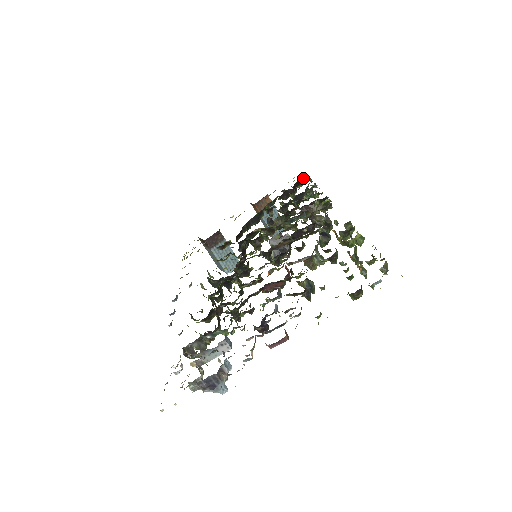
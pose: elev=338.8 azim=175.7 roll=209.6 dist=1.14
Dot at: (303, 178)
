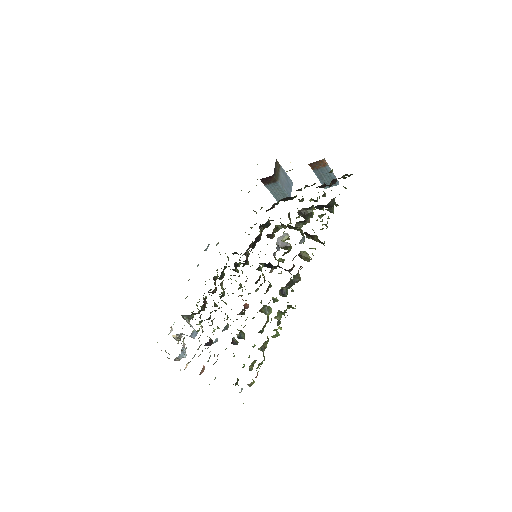
Dot at: (343, 177)
